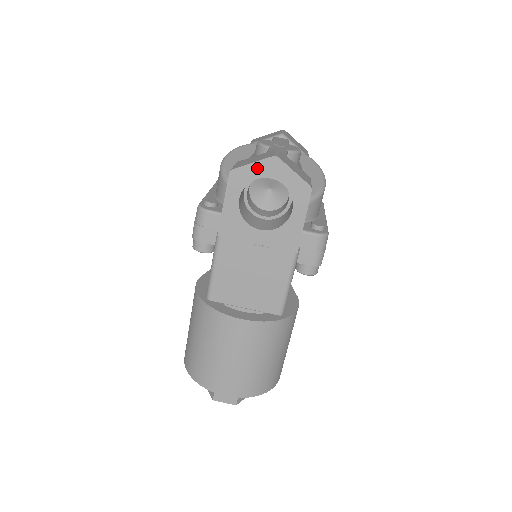
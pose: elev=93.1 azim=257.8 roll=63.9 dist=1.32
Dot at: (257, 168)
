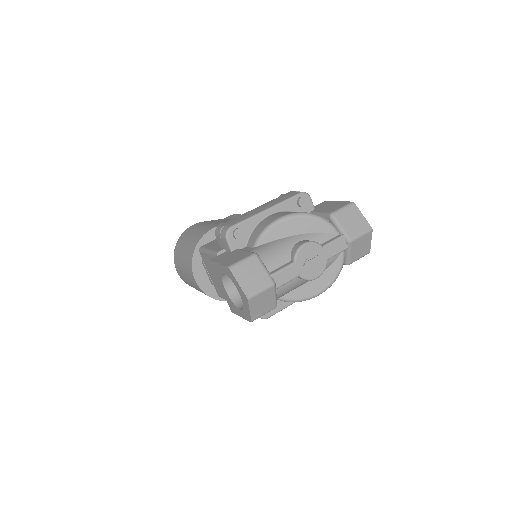
Dot at: (238, 286)
